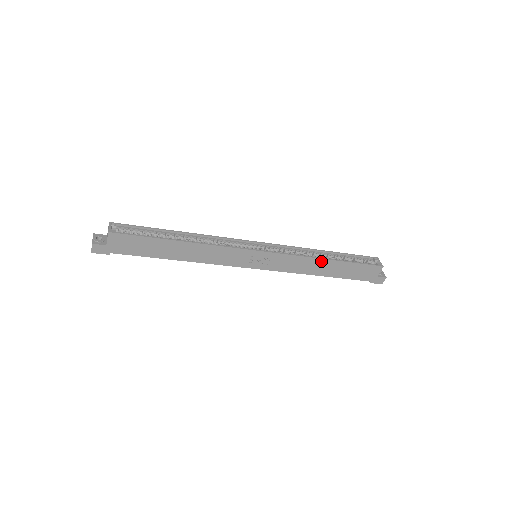
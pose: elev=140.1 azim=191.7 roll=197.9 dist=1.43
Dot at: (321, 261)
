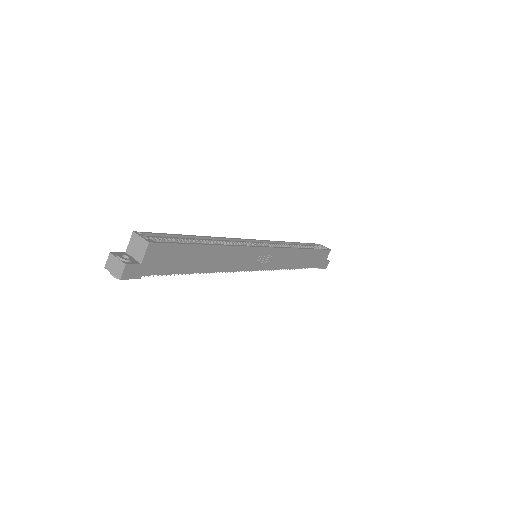
Dot at: (301, 251)
